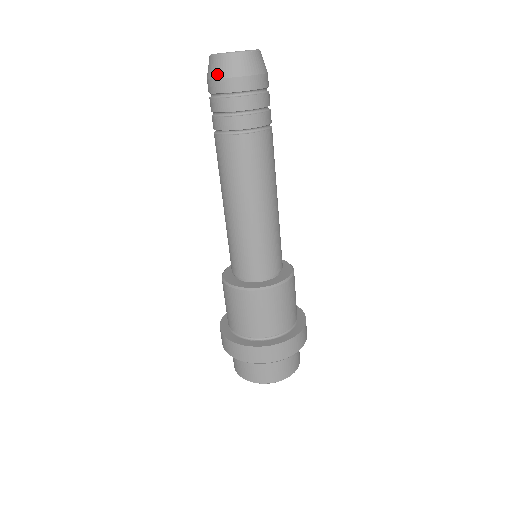
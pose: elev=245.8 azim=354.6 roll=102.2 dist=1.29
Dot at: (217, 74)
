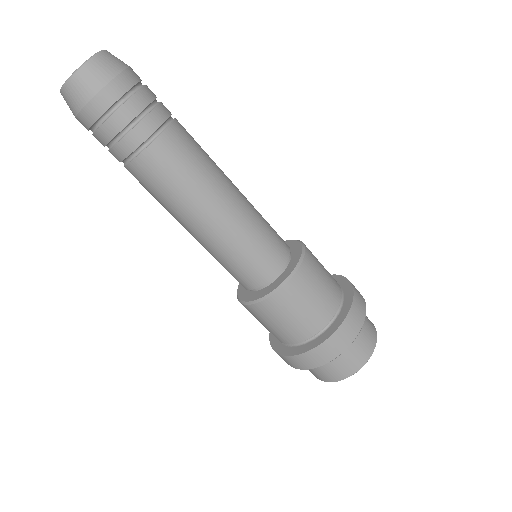
Dot at: occluded
